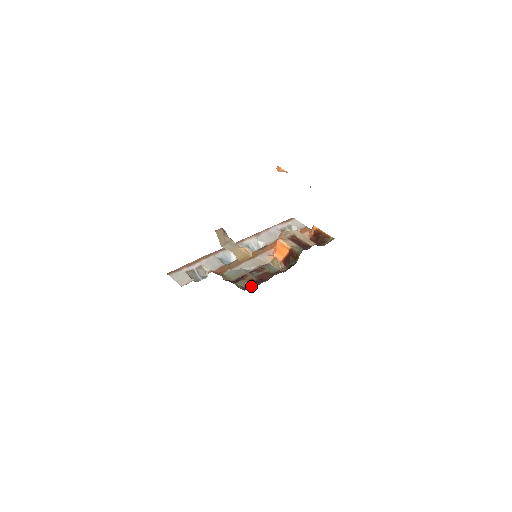
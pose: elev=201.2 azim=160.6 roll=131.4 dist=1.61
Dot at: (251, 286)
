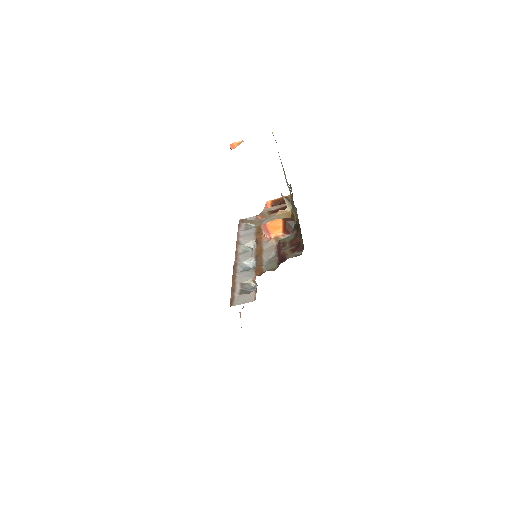
Dot at: (299, 251)
